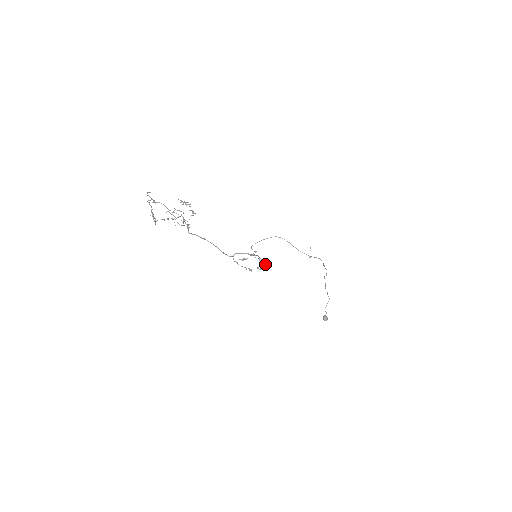
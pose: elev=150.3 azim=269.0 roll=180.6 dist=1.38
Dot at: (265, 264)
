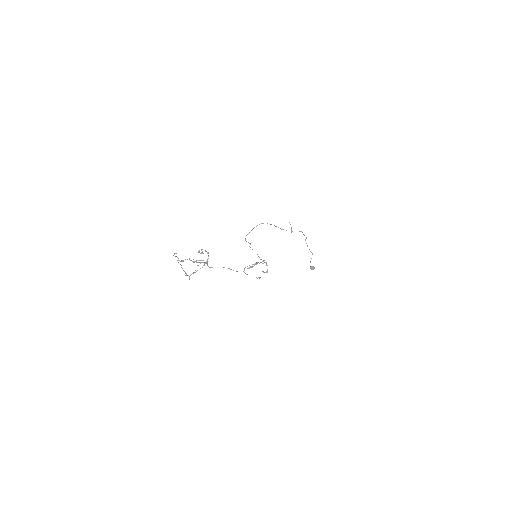
Dot at: occluded
